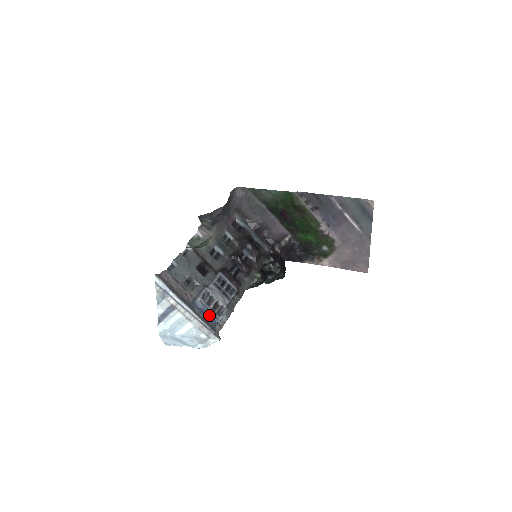
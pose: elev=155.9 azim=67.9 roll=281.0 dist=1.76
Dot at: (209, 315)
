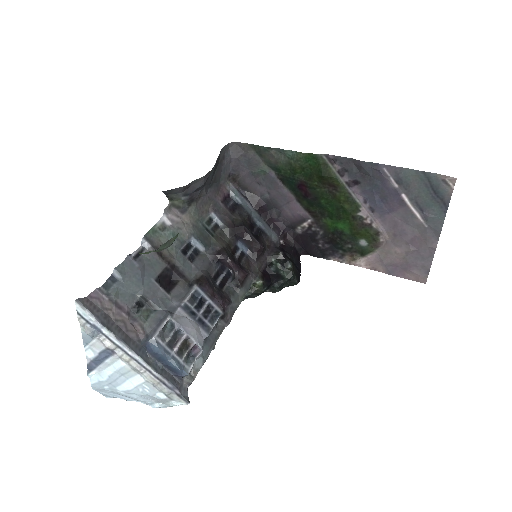
Dot at: (171, 364)
